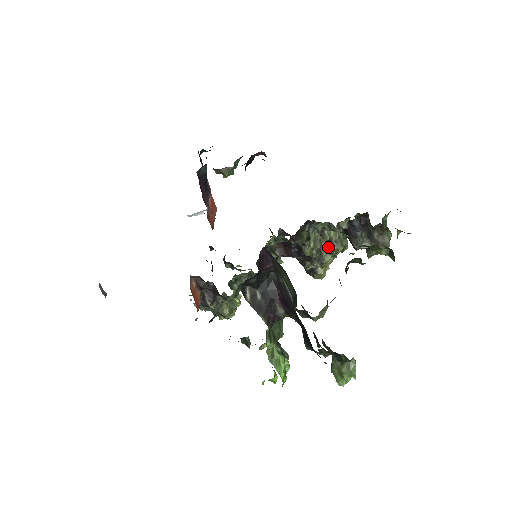
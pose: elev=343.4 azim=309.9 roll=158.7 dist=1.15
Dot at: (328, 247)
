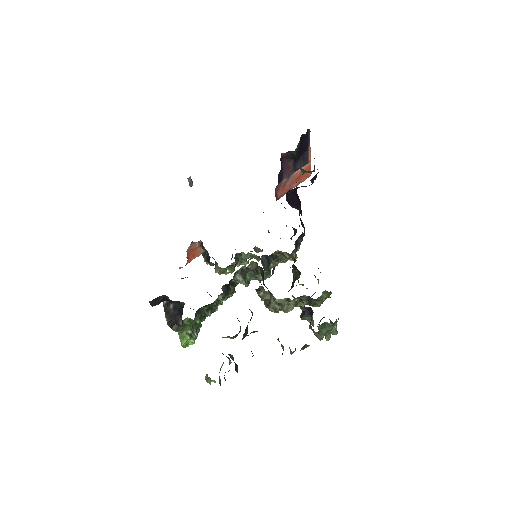
Dot at: (276, 303)
